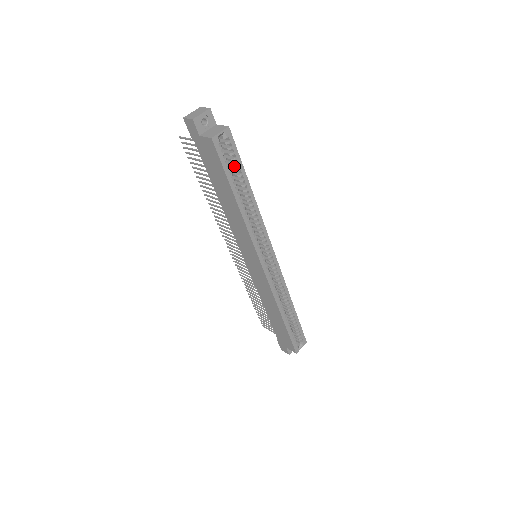
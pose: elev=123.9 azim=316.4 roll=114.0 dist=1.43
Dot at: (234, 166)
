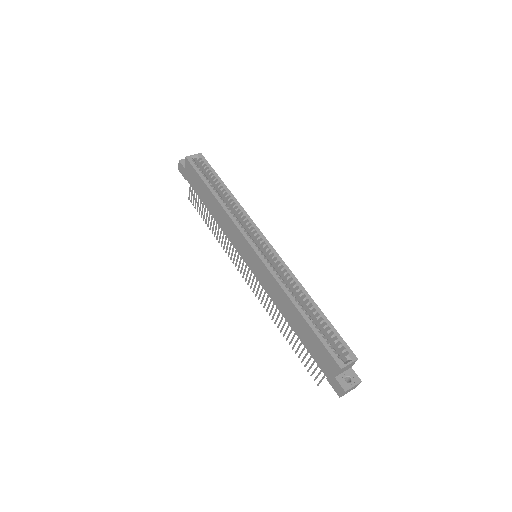
Dot at: (209, 175)
